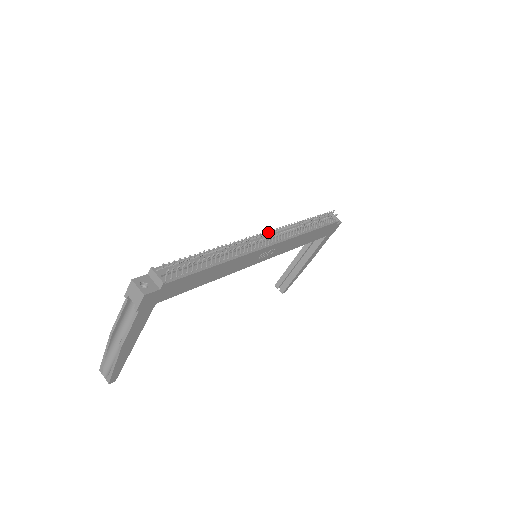
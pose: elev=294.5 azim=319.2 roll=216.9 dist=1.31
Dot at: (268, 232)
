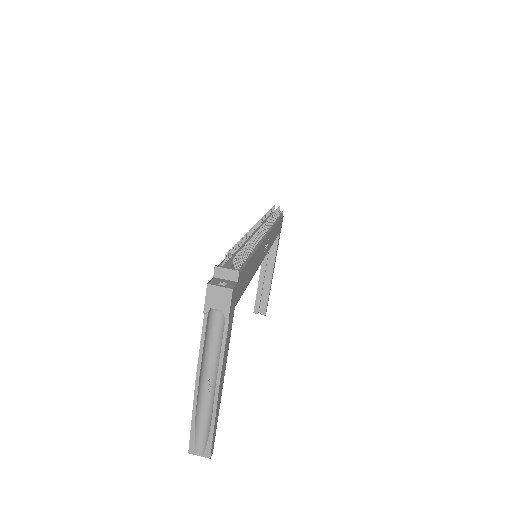
Dot at: occluded
